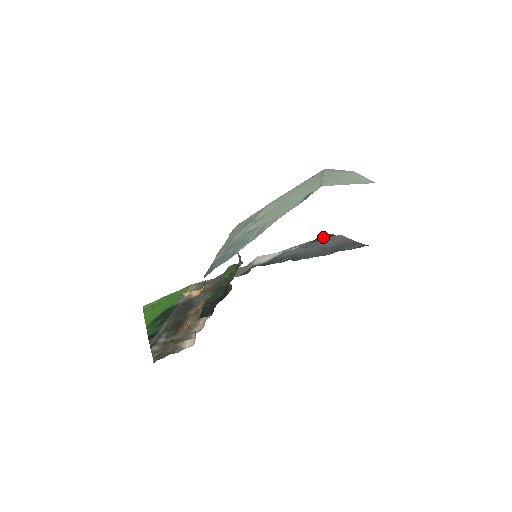
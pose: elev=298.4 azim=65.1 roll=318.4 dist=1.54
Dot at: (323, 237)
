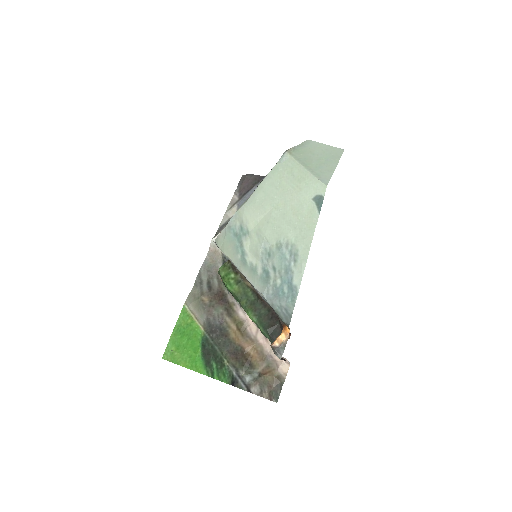
Dot at: (250, 183)
